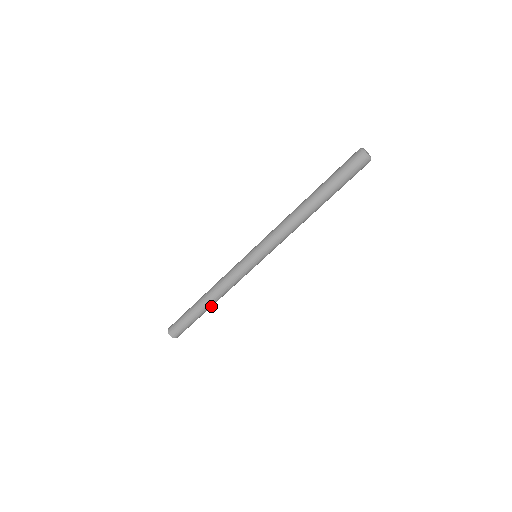
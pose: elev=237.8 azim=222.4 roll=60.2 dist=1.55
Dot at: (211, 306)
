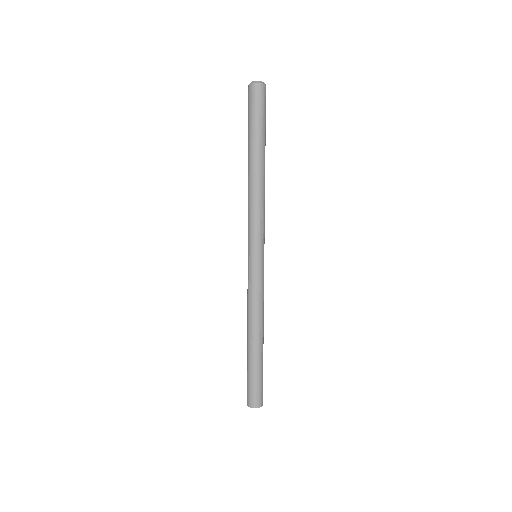
Dot at: occluded
